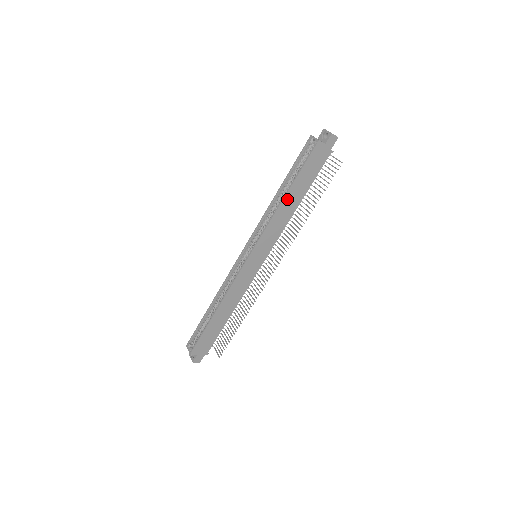
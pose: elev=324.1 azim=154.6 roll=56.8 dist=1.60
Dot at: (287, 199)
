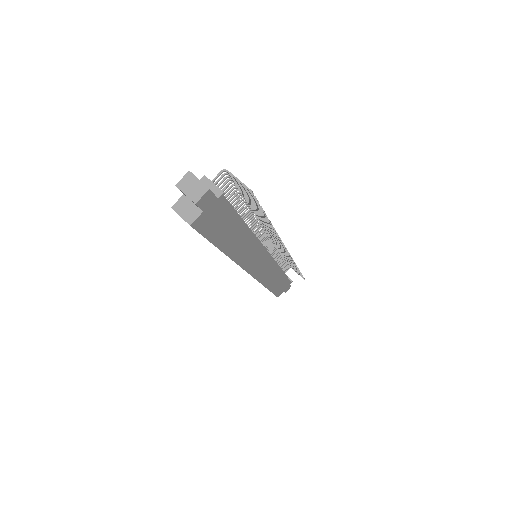
Dot at: (230, 249)
